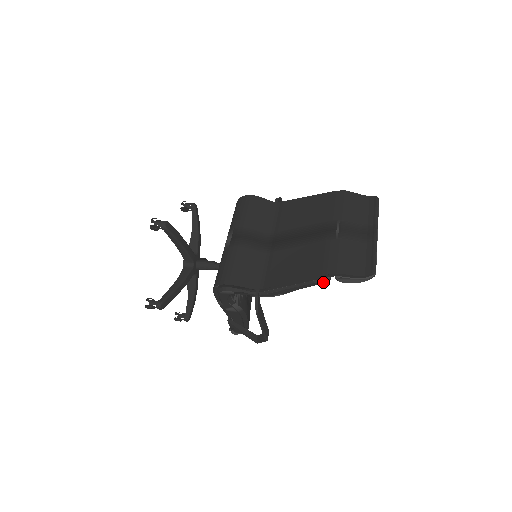
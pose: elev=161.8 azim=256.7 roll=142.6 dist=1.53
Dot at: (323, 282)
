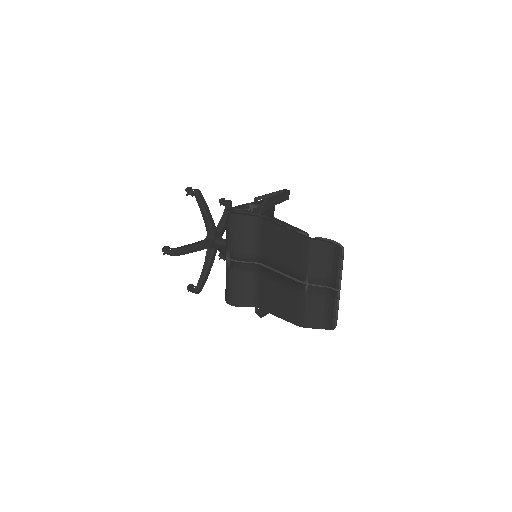
Dot at: occluded
